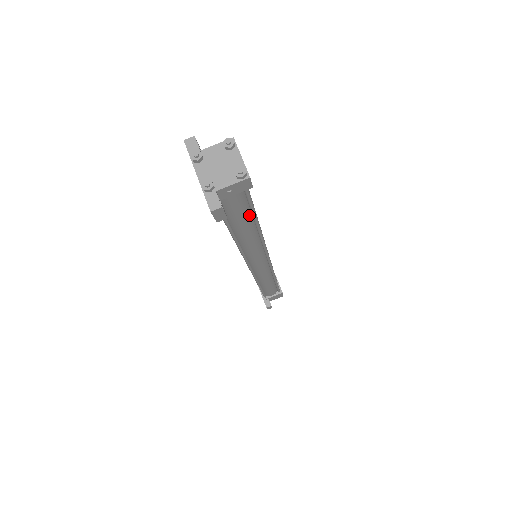
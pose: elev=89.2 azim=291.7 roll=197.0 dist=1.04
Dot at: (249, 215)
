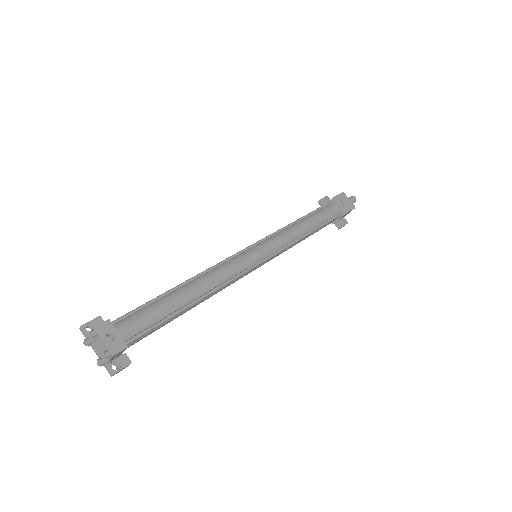
Dot at: (169, 318)
